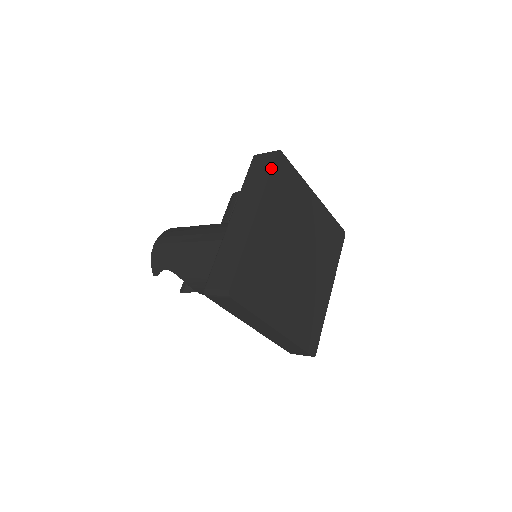
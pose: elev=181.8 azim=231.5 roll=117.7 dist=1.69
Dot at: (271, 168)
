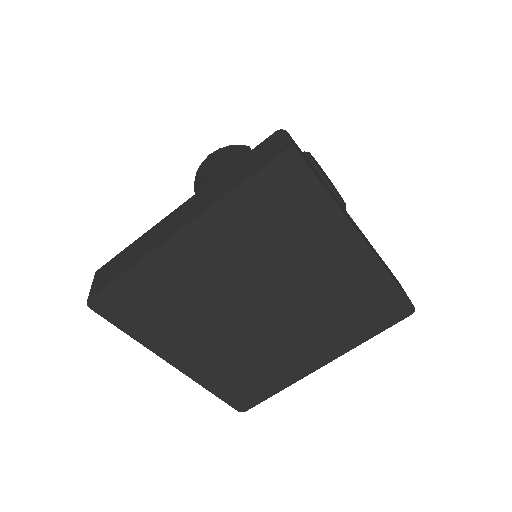
Dot at: (254, 172)
